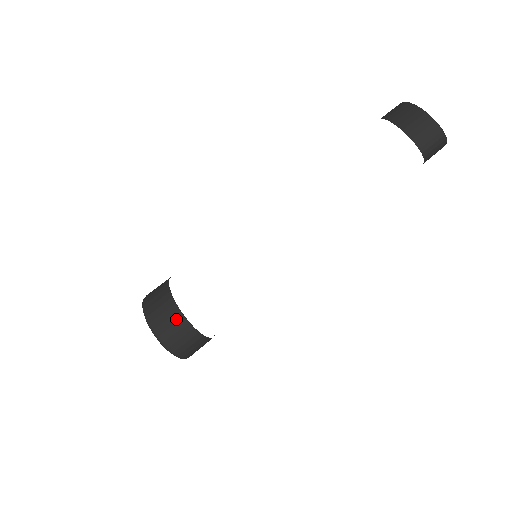
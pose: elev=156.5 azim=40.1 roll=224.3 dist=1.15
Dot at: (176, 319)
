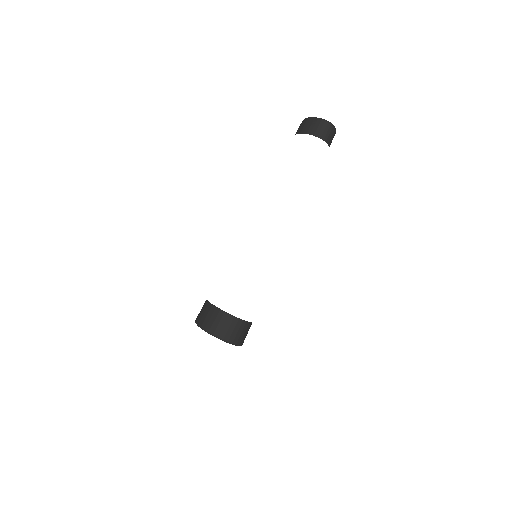
Dot at: (216, 314)
